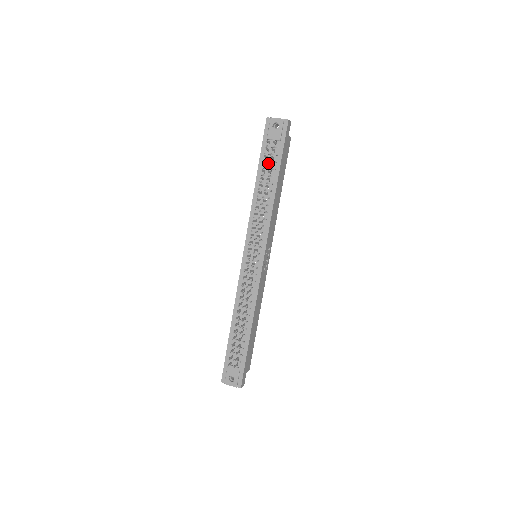
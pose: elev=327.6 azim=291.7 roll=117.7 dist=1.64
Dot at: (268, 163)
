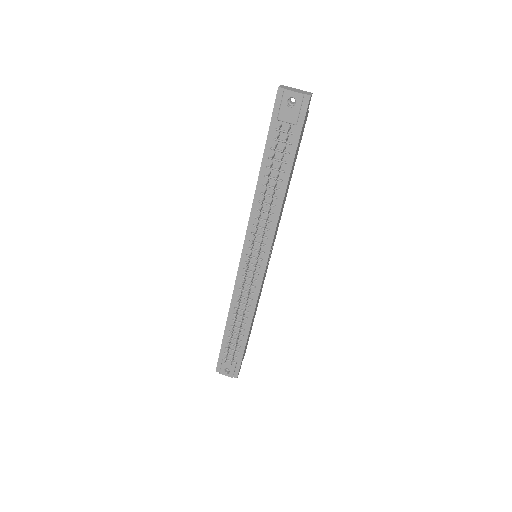
Dot at: (277, 153)
